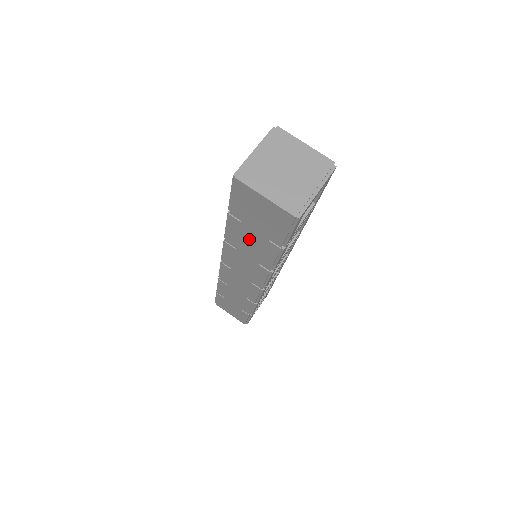
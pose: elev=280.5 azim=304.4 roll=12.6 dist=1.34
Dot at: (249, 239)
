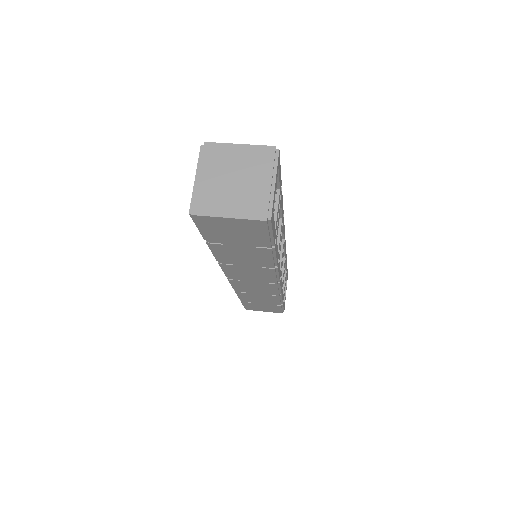
Dot at: (239, 253)
